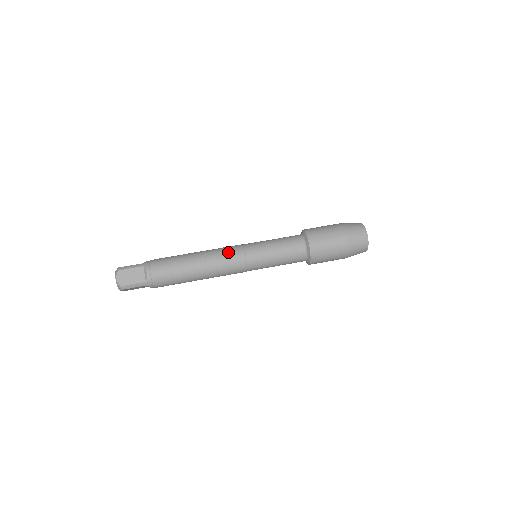
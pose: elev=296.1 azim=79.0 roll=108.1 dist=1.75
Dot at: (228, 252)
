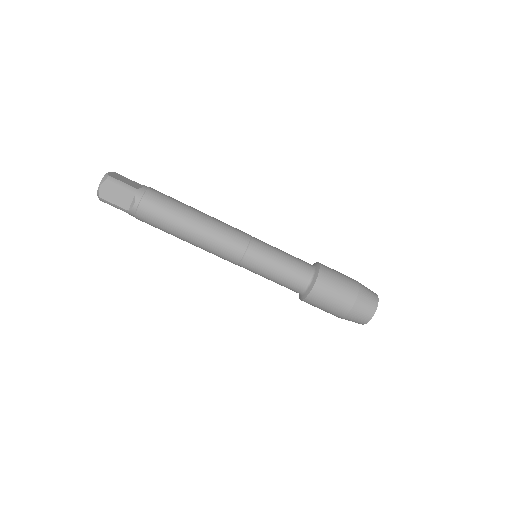
Dot at: (230, 240)
